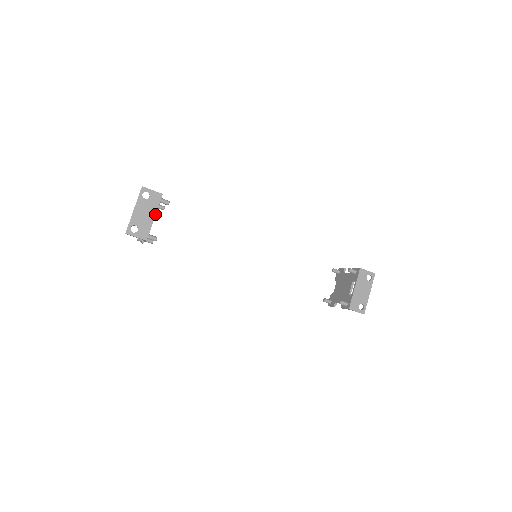
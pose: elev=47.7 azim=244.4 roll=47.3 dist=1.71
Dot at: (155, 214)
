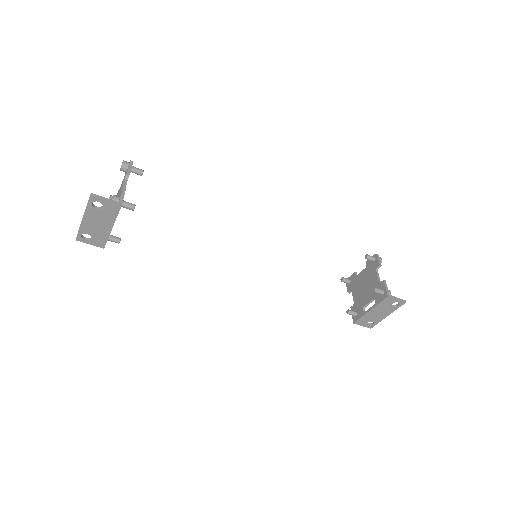
Dot at: (112, 225)
